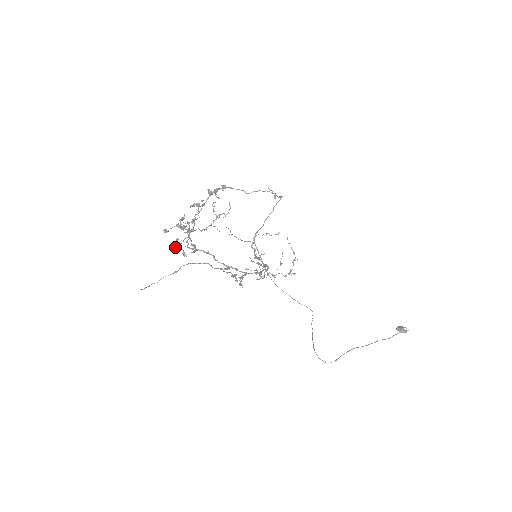
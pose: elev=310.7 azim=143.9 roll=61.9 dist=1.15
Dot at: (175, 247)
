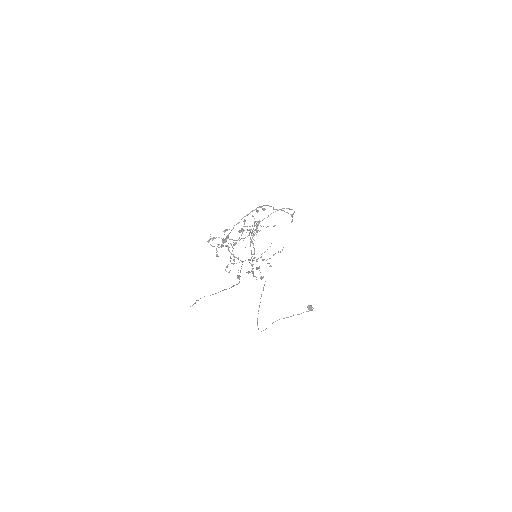
Dot at: (209, 240)
